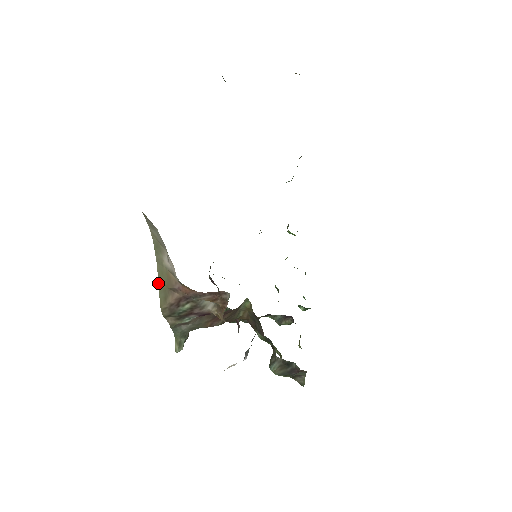
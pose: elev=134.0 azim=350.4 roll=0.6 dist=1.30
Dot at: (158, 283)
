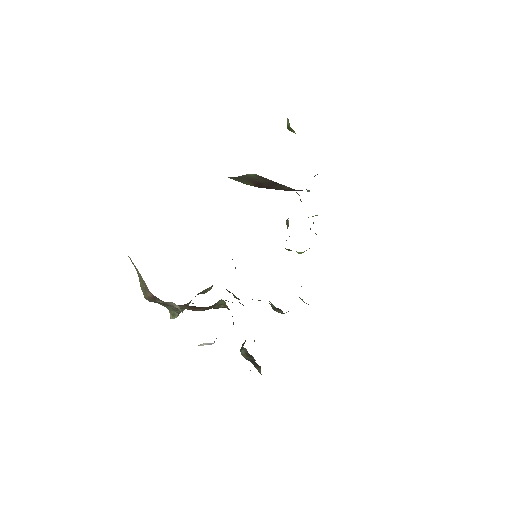
Dot at: occluded
